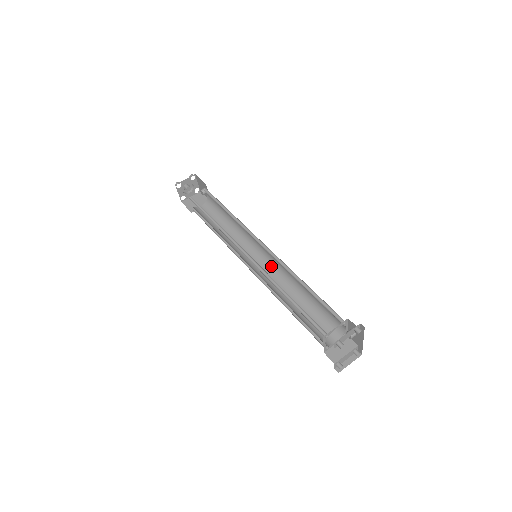
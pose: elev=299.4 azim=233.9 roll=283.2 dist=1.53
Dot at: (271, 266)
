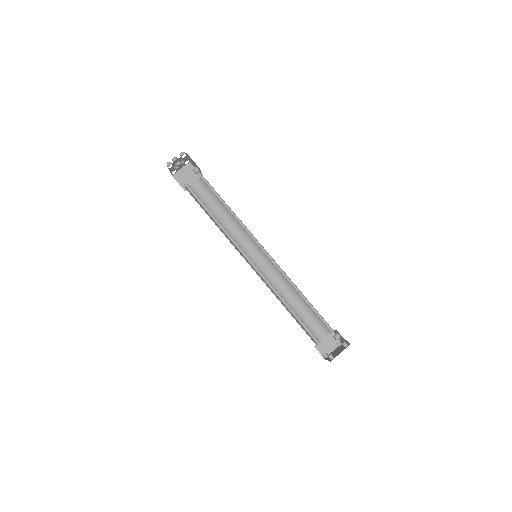
Dot at: (269, 263)
